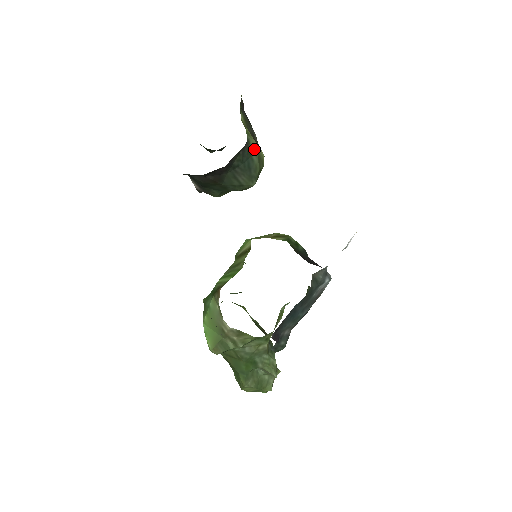
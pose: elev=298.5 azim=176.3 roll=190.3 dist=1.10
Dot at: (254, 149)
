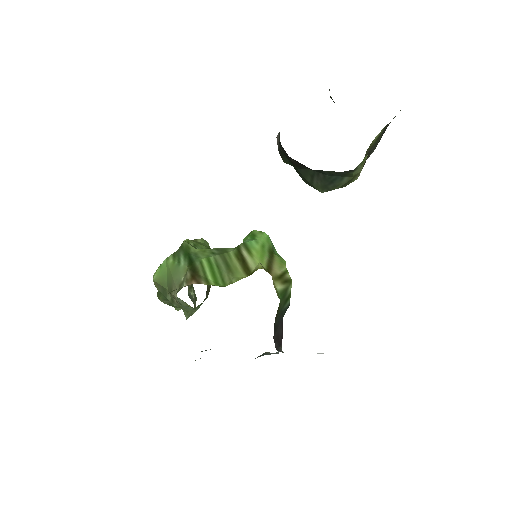
Dot at: (353, 175)
